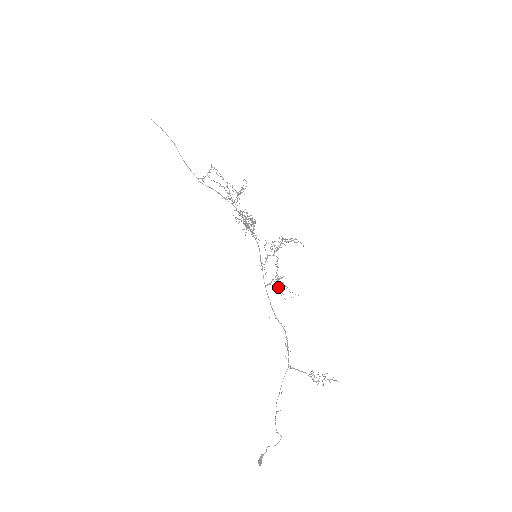
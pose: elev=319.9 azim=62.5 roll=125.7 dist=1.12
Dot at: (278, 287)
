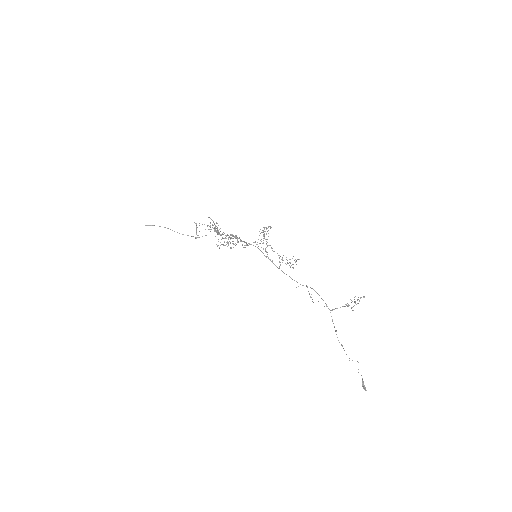
Dot at: (286, 264)
